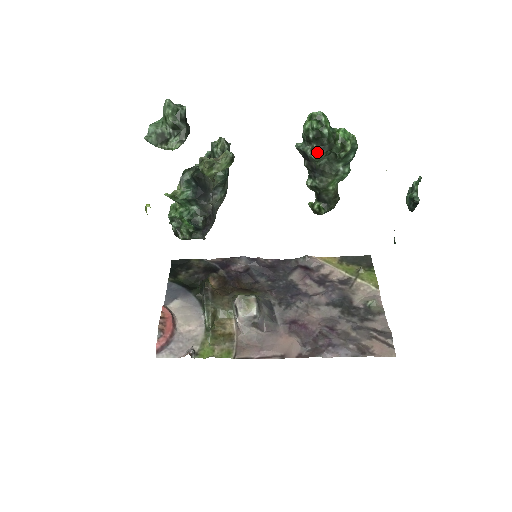
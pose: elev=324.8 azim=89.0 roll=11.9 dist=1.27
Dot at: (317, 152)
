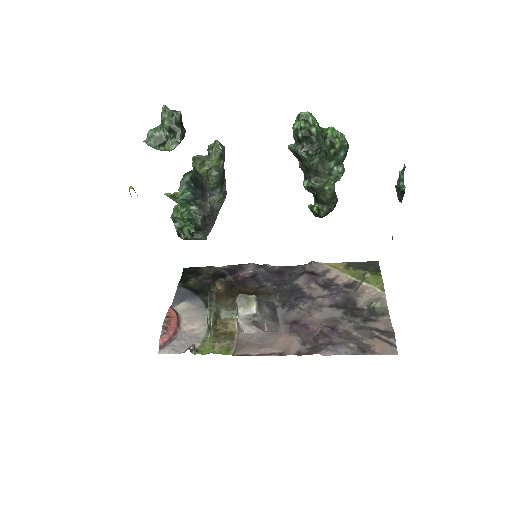
Dot at: (307, 151)
